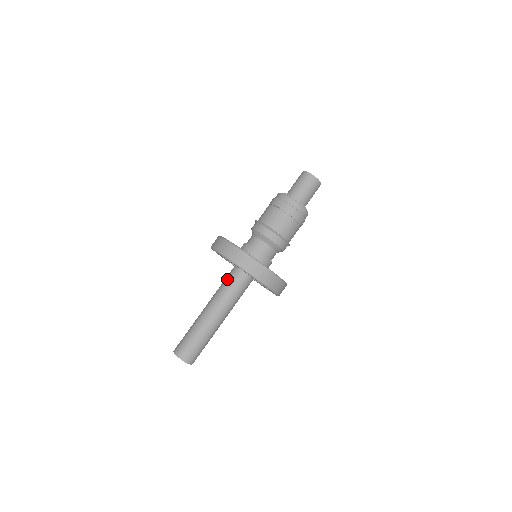
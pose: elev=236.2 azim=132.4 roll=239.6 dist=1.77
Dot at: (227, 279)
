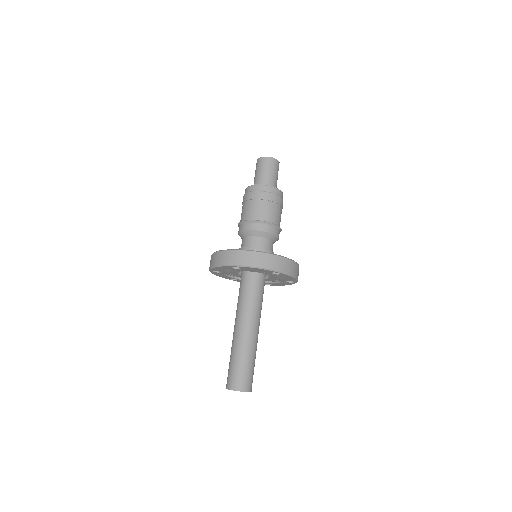
Dot at: (248, 290)
